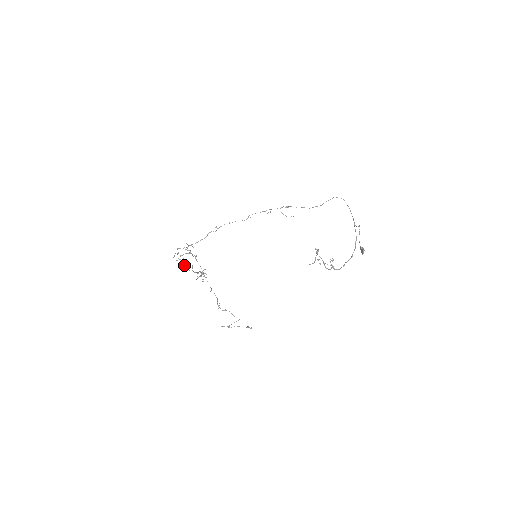
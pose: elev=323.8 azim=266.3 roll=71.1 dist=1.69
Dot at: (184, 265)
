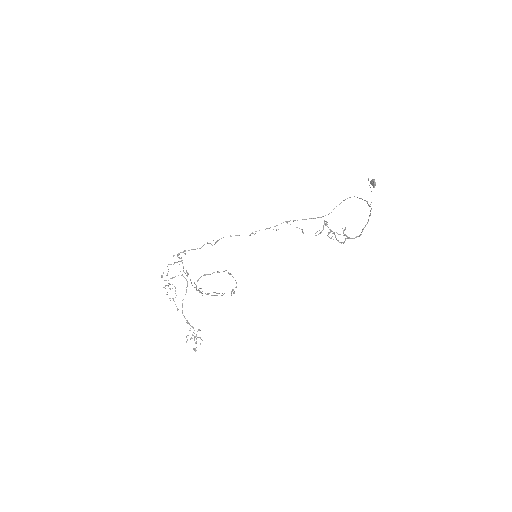
Dot at: (173, 298)
